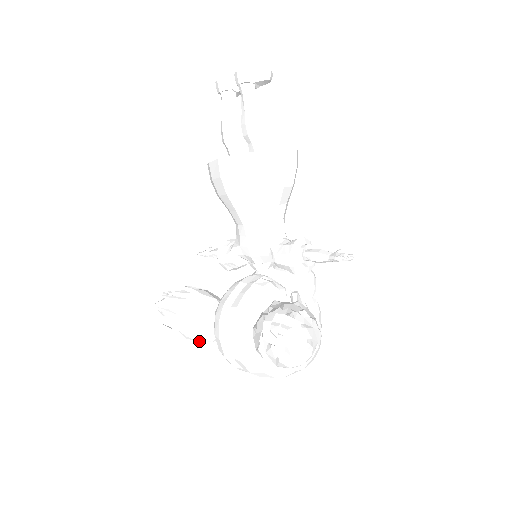
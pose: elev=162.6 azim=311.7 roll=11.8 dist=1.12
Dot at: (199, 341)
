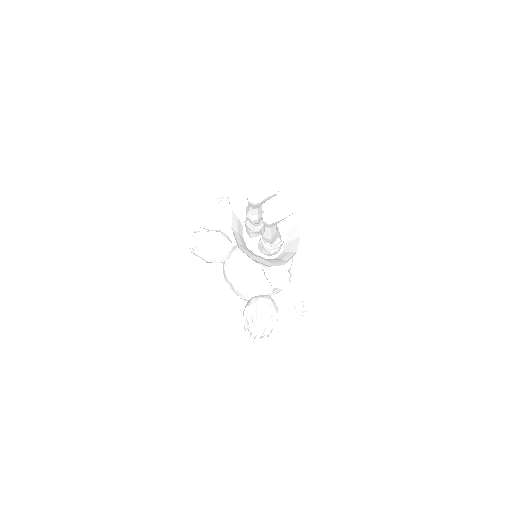
Dot at: occluded
